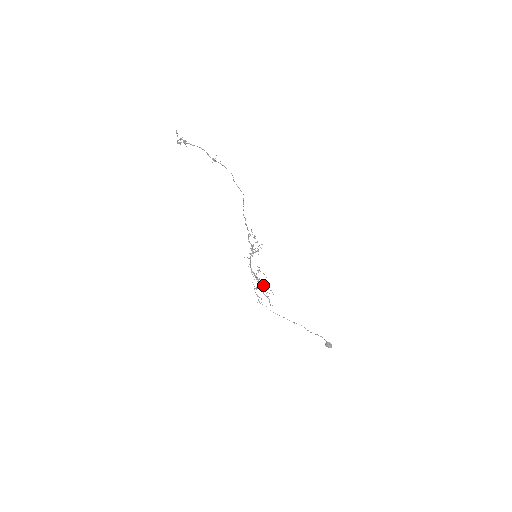
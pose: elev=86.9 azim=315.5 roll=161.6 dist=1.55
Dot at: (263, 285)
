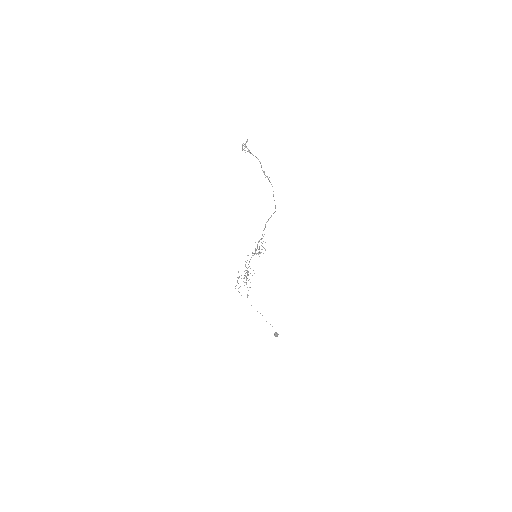
Dot at: (245, 275)
